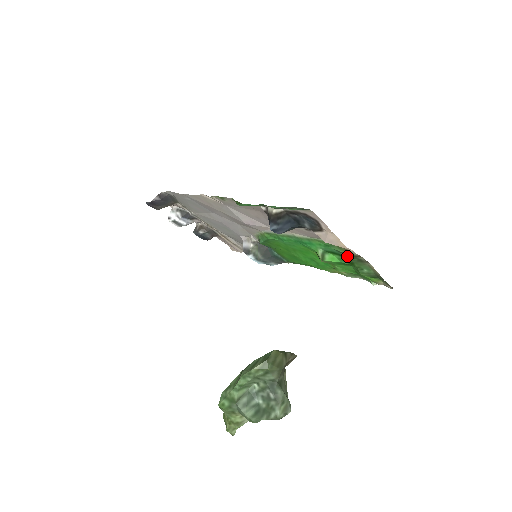
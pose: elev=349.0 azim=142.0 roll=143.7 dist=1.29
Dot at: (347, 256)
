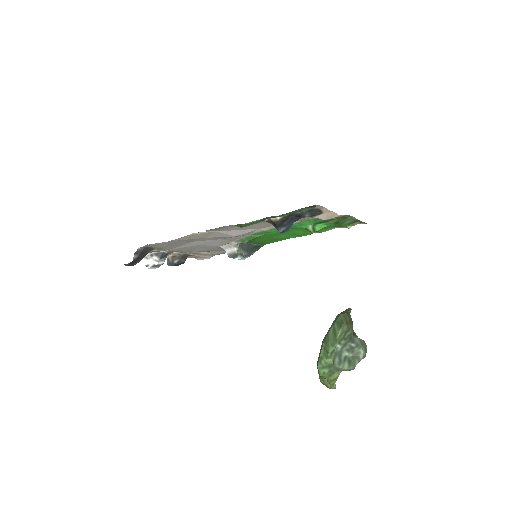
Dot at: (333, 220)
